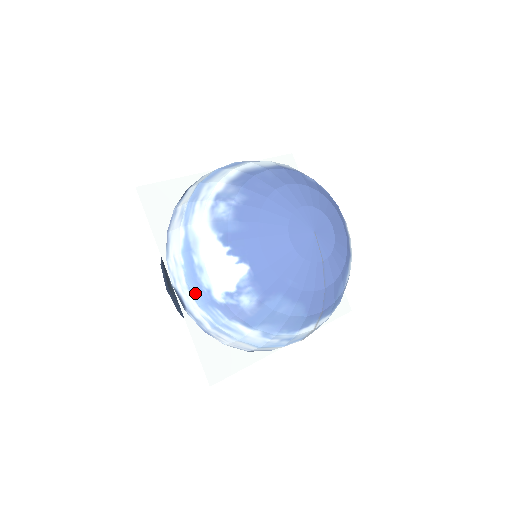
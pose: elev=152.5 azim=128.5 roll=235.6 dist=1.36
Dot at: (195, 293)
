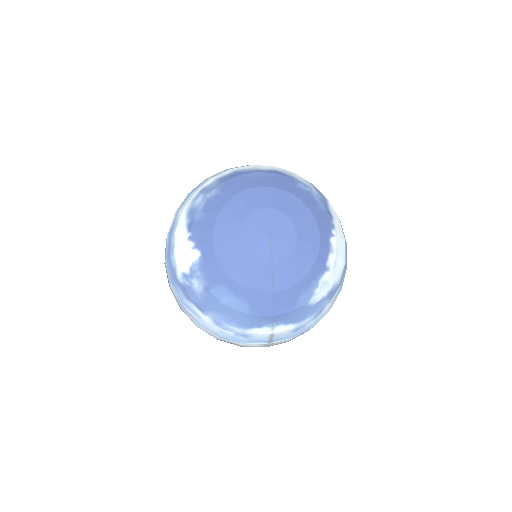
Dot at: (169, 270)
